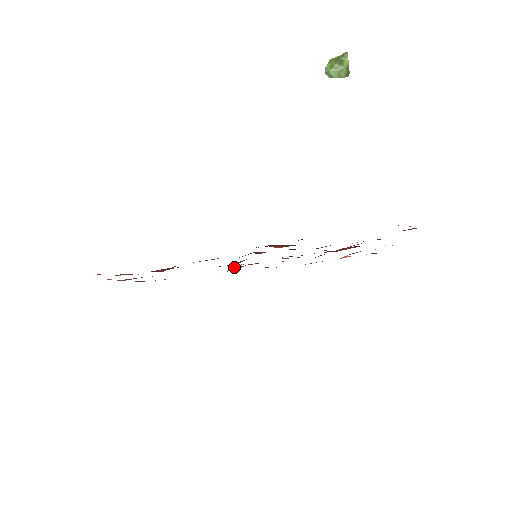
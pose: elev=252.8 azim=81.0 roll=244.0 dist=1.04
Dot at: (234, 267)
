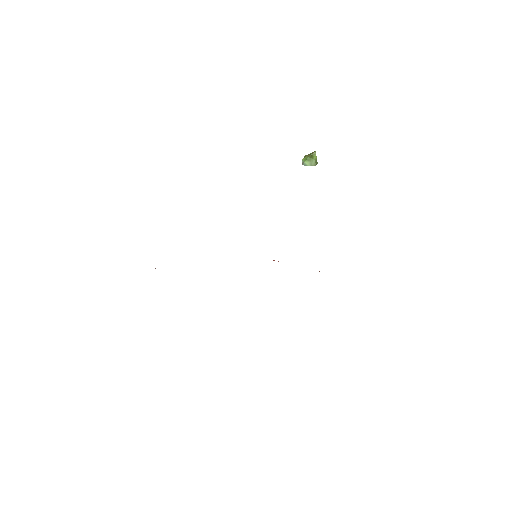
Dot at: occluded
